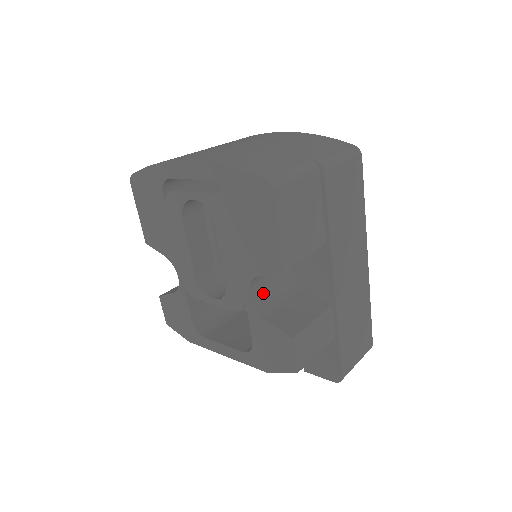
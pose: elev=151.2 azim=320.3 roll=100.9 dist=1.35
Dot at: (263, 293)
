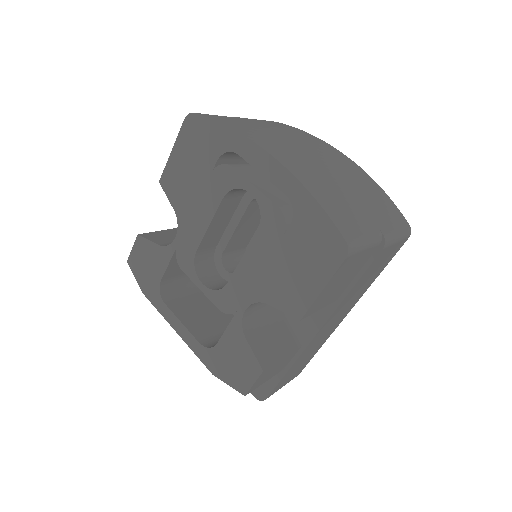
Dot at: (255, 310)
